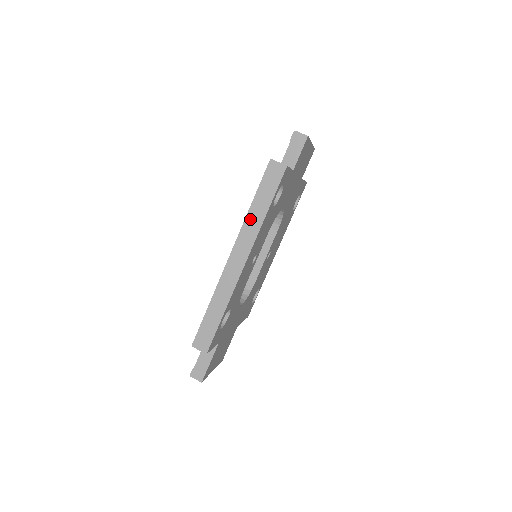
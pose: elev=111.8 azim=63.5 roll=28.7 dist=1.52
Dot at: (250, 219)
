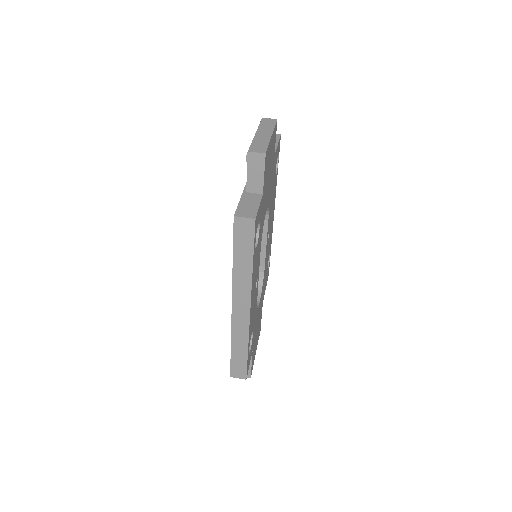
Dot at: (238, 275)
